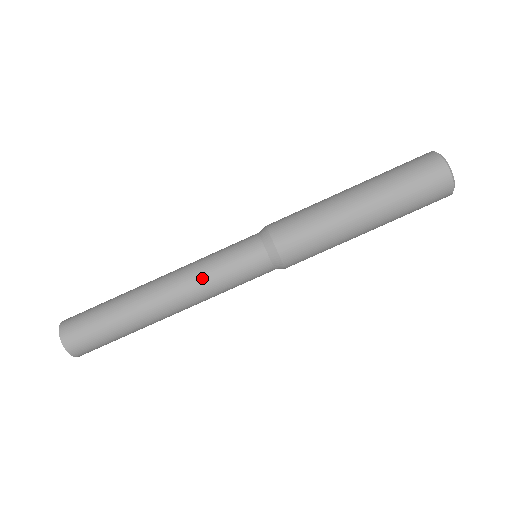
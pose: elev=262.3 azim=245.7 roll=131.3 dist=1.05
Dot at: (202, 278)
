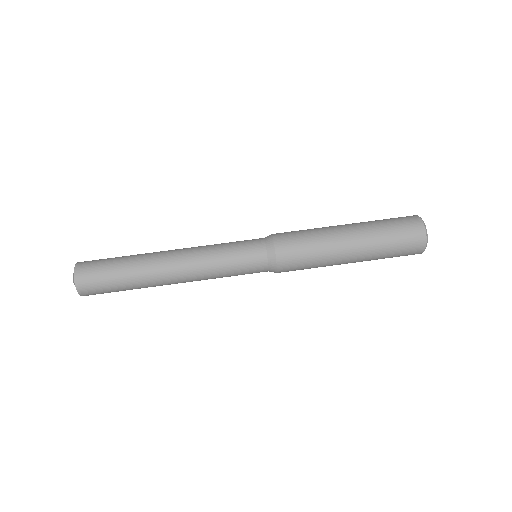
Dot at: (207, 247)
